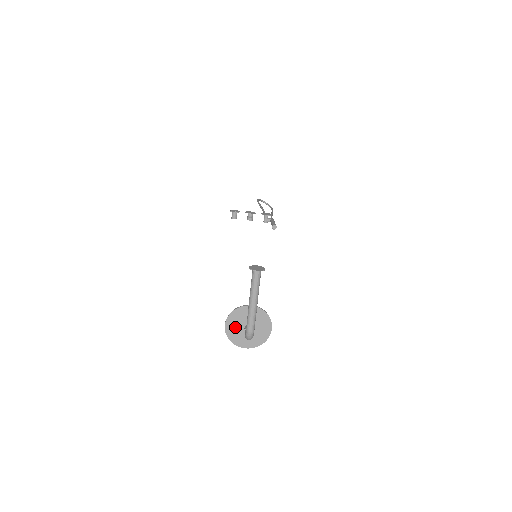
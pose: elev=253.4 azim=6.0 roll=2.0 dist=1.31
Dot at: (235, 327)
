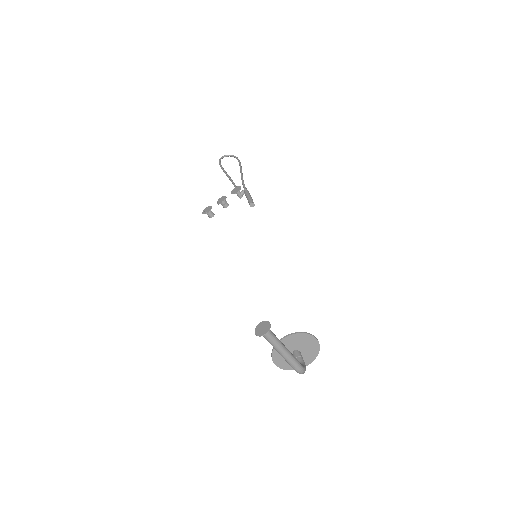
Dot at: occluded
